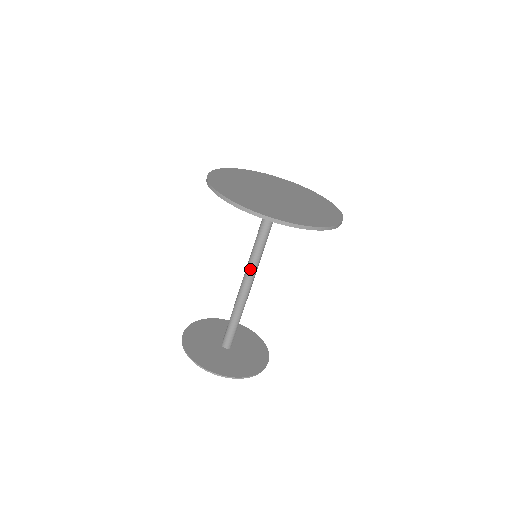
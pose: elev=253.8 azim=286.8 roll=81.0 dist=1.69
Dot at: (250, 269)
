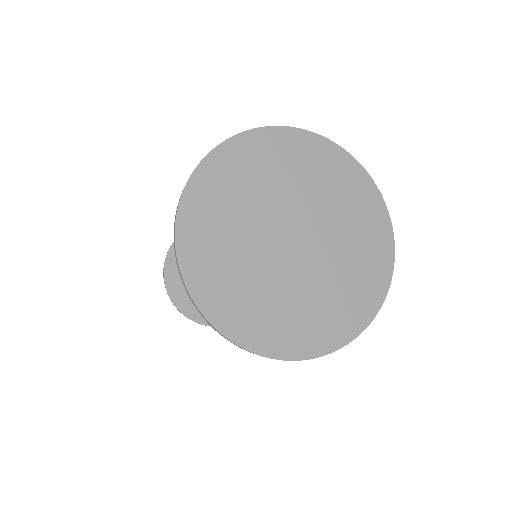
Dot at: occluded
